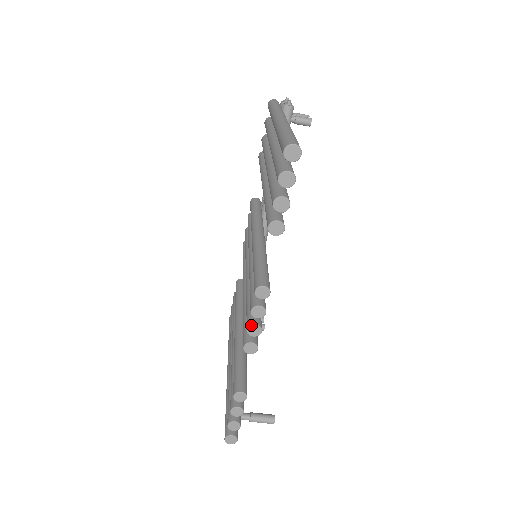
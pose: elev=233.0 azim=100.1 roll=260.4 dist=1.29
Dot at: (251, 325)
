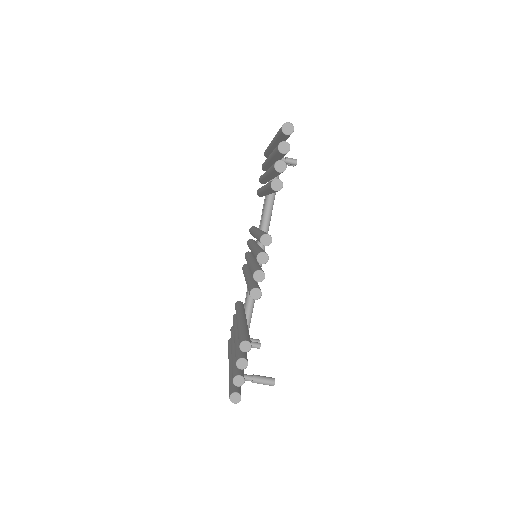
Dot at: (257, 270)
